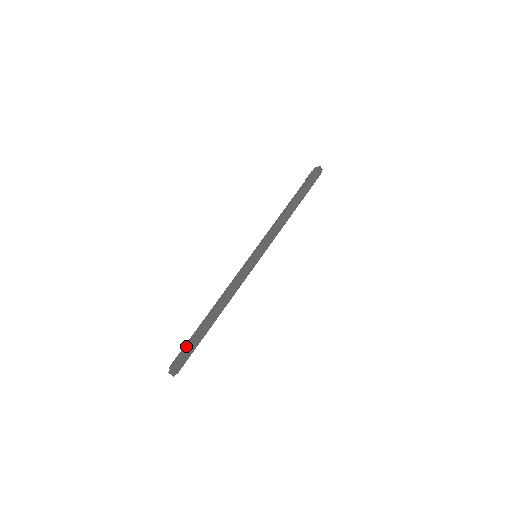
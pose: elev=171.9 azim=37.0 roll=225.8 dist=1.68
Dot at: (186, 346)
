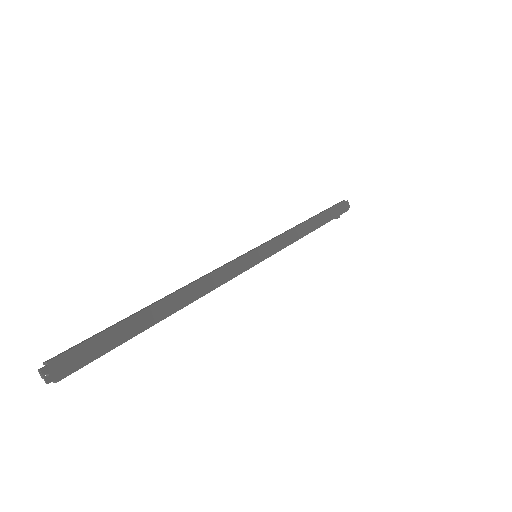
Dot at: (99, 332)
